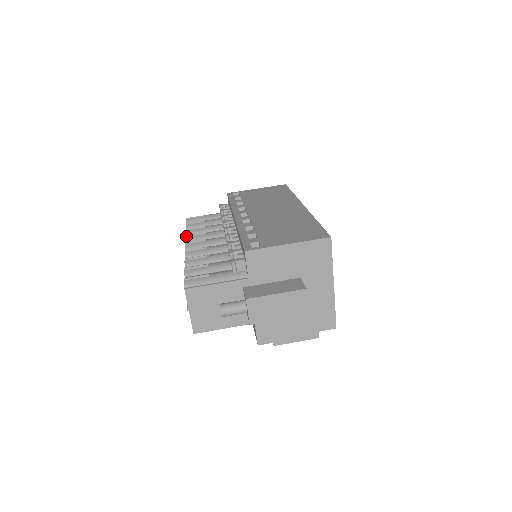
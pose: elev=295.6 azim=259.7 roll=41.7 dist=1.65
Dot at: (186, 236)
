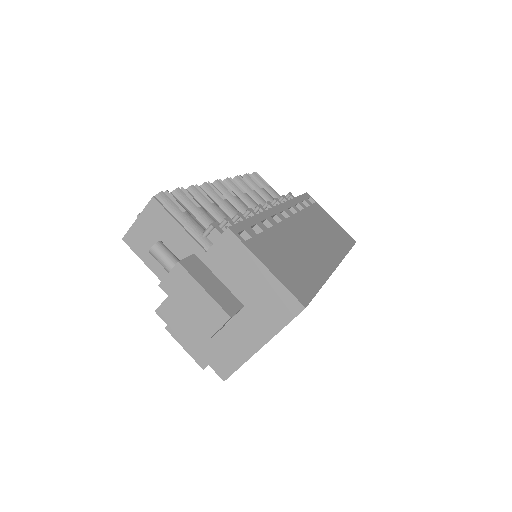
Dot at: occluded
